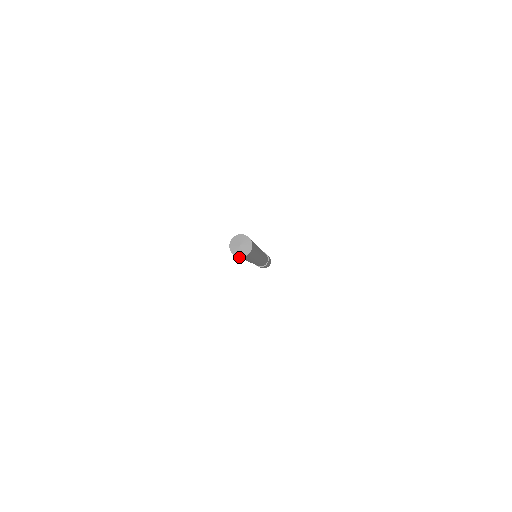
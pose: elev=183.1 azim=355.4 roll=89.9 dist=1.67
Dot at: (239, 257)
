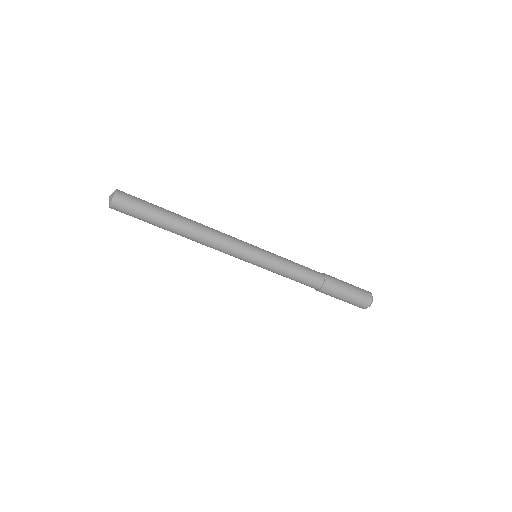
Dot at: (115, 203)
